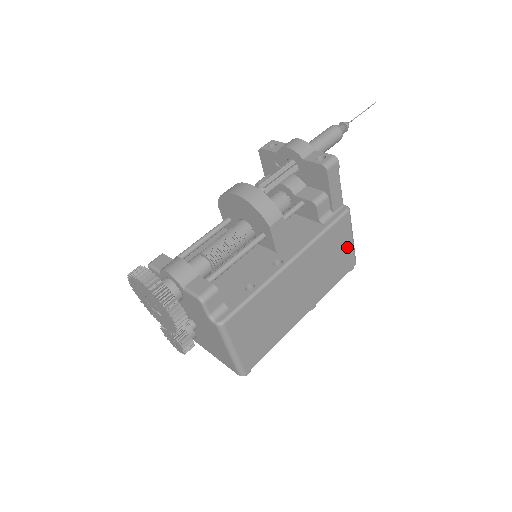
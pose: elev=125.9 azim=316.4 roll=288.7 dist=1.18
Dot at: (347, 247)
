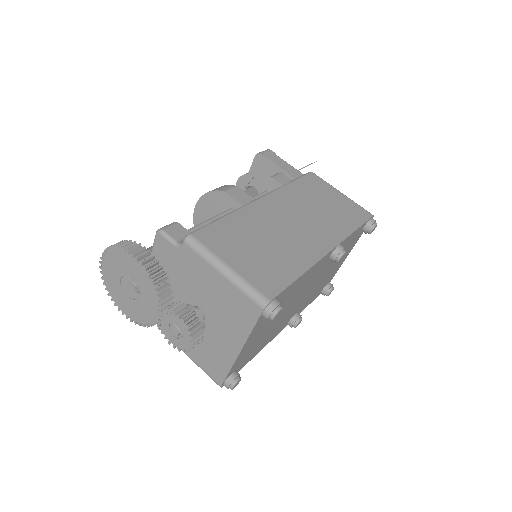
Dot at: (340, 199)
